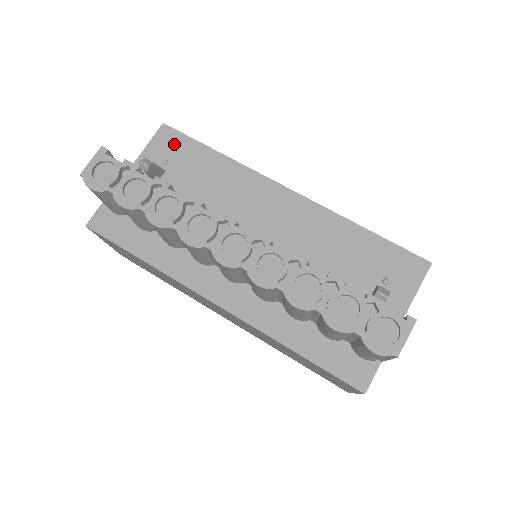
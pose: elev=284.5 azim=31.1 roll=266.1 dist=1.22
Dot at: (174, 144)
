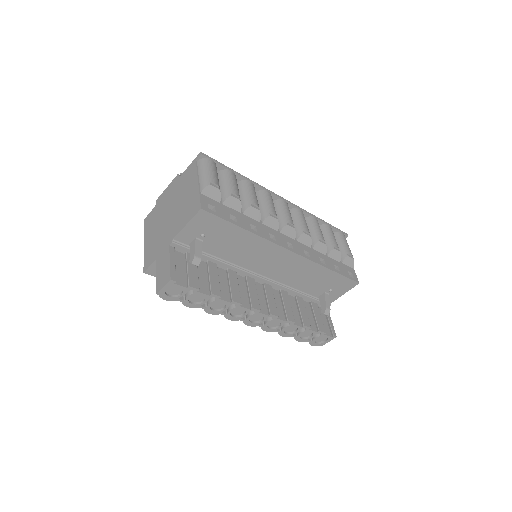
Dot at: (210, 224)
